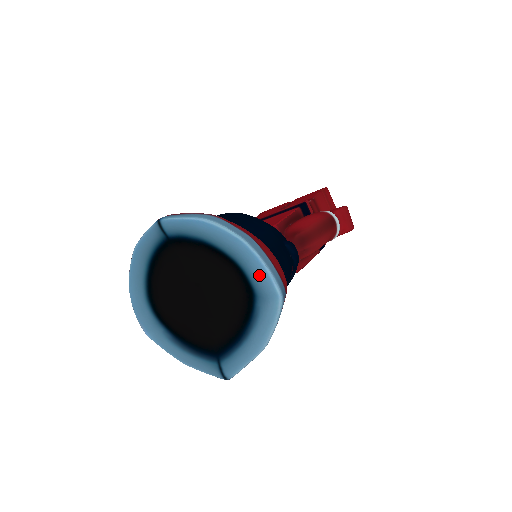
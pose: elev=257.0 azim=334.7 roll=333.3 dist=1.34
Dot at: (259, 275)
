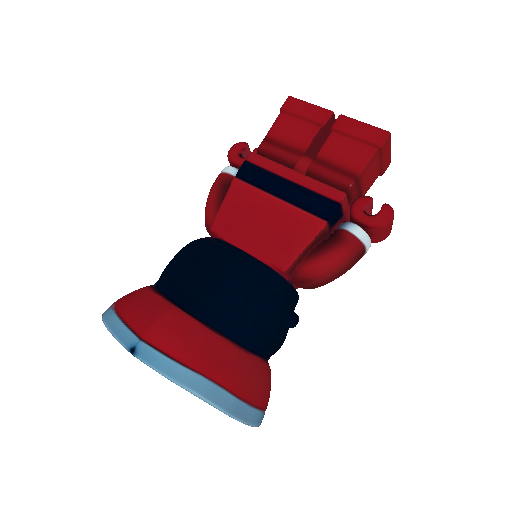
Dot at: occluded
